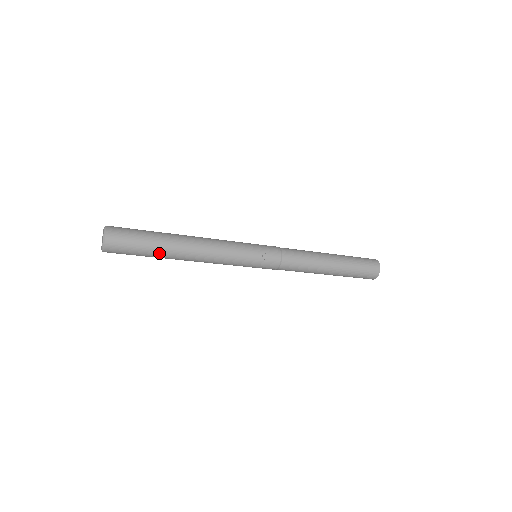
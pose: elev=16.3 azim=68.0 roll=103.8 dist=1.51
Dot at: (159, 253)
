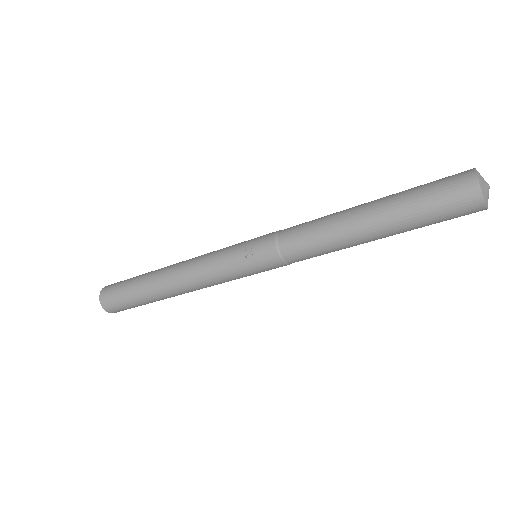
Dot at: (145, 295)
